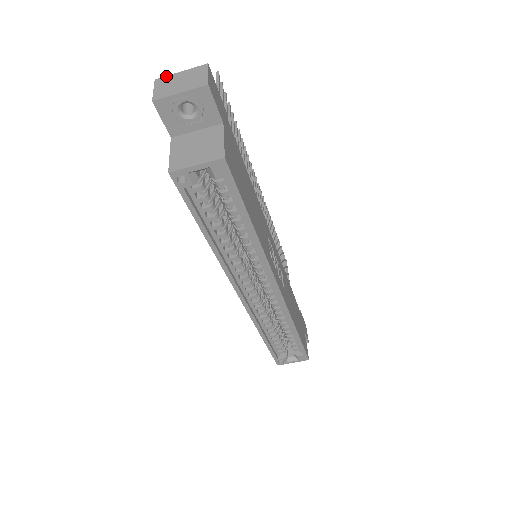
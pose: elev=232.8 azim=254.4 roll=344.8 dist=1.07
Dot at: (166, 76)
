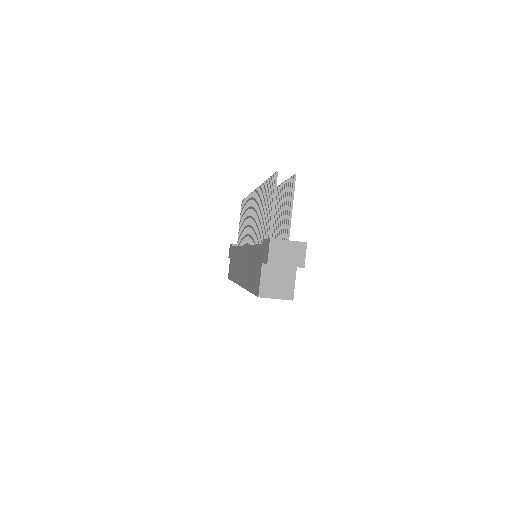
Dot at: (278, 240)
